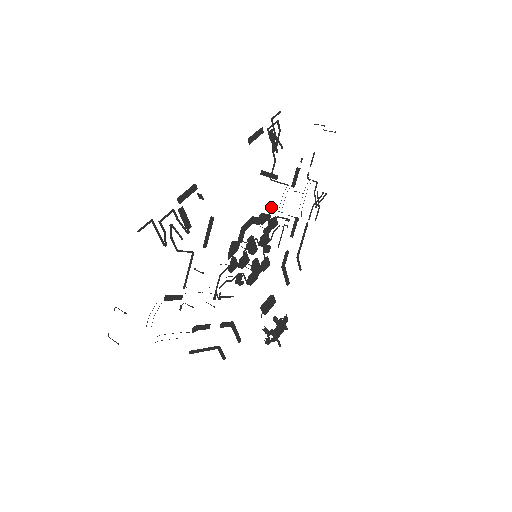
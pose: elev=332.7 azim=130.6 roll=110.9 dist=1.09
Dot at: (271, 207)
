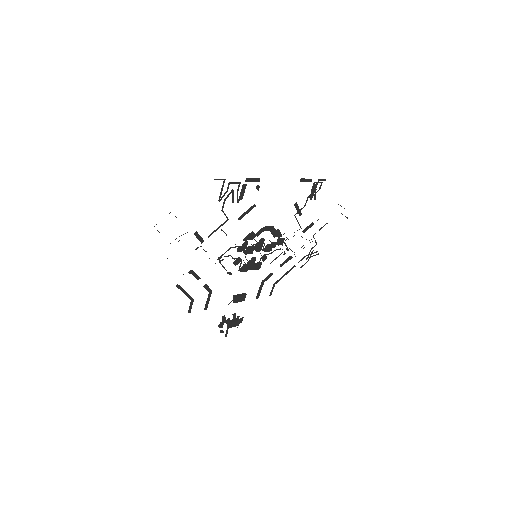
Dot at: (284, 233)
